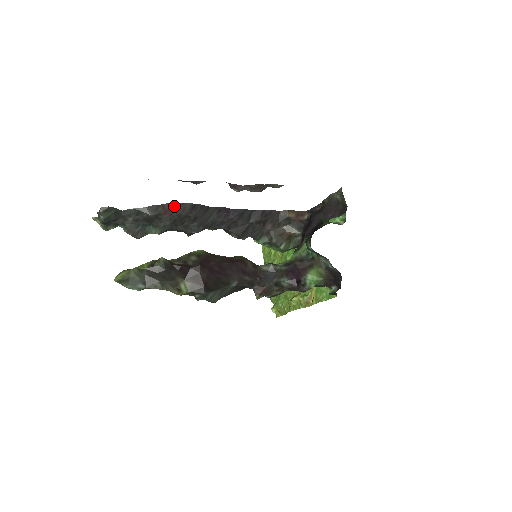
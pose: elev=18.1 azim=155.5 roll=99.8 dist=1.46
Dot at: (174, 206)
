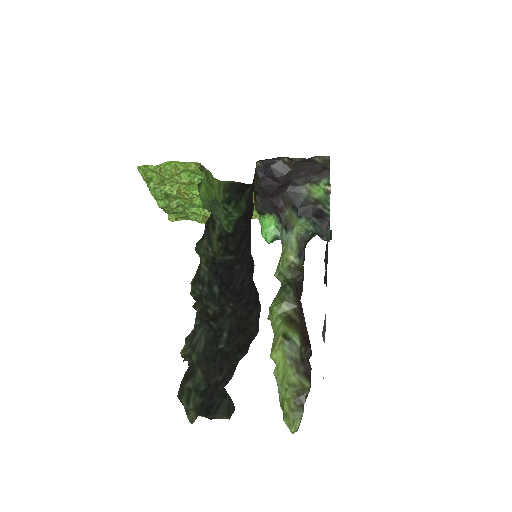
Dot at: (257, 329)
